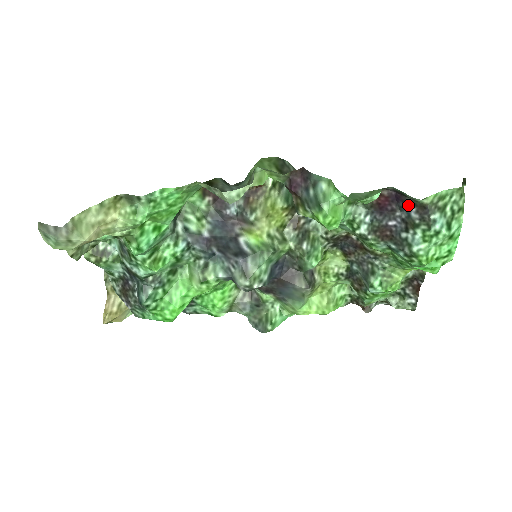
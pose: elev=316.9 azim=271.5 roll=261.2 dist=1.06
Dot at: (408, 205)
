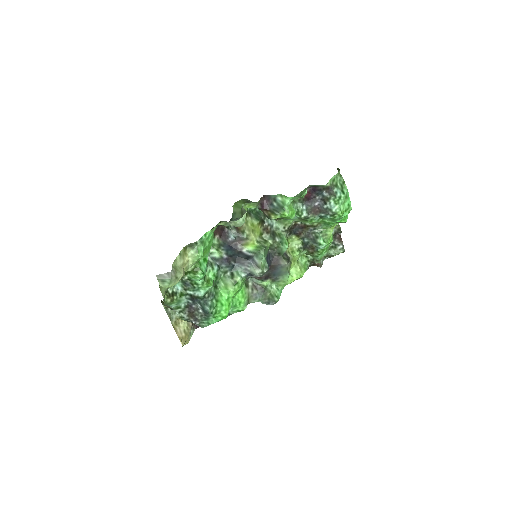
Dot at: (321, 191)
